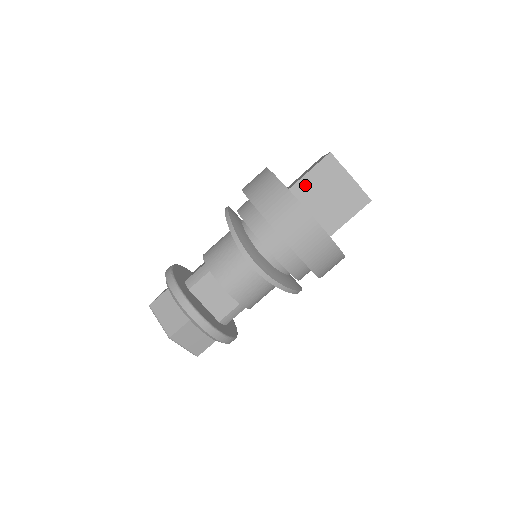
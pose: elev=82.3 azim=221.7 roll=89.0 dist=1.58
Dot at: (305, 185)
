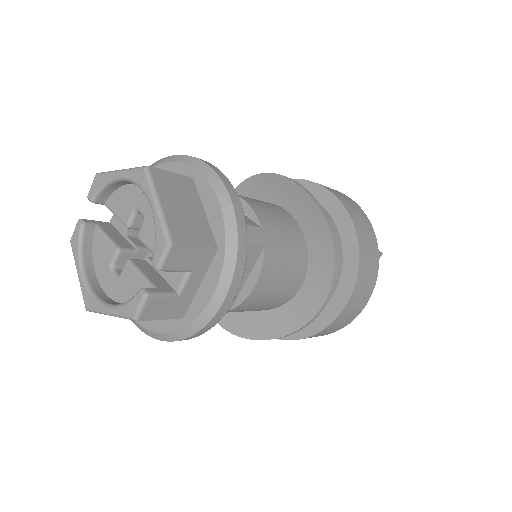
Dot at: occluded
